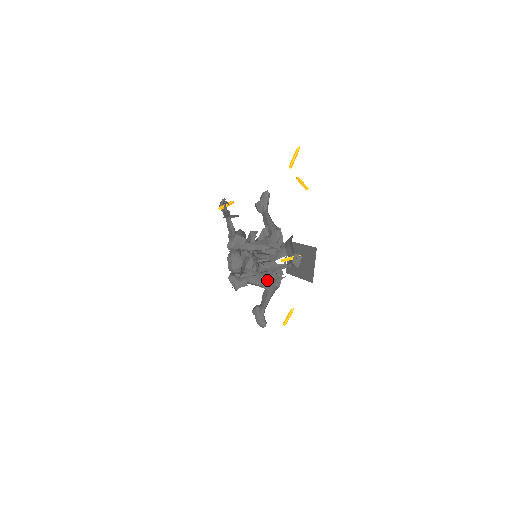
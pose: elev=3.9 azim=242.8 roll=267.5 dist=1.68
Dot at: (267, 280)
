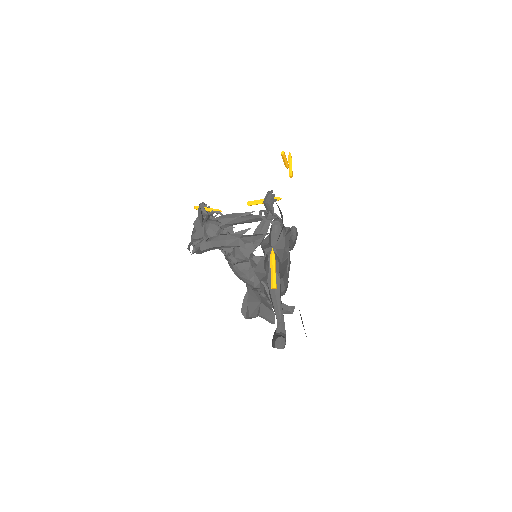
Dot at: (234, 233)
